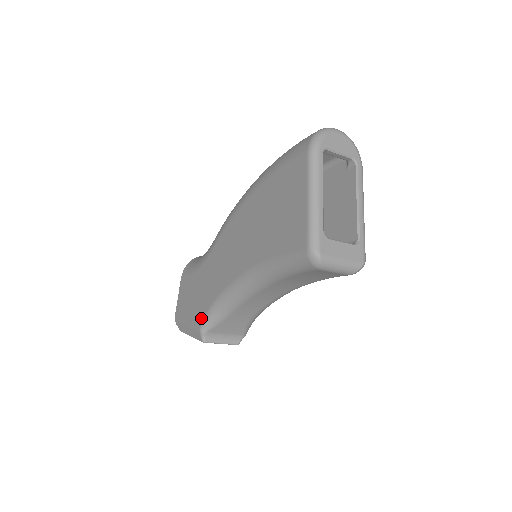
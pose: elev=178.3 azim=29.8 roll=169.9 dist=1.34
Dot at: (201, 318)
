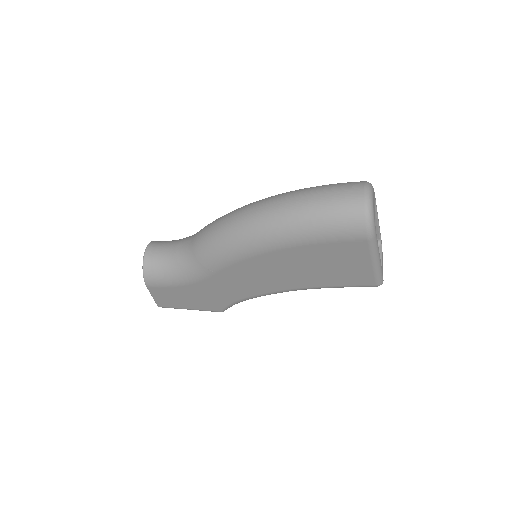
Dot at: (220, 308)
